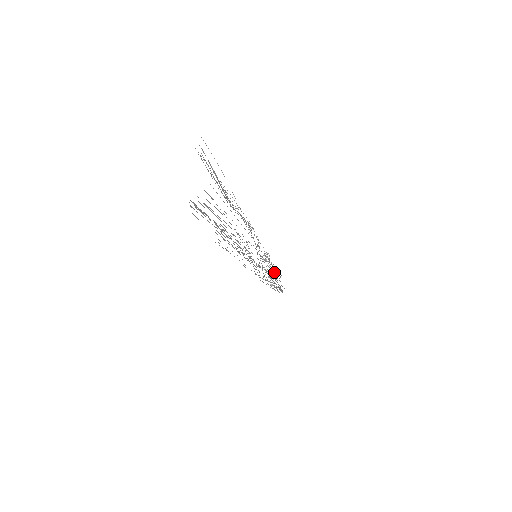
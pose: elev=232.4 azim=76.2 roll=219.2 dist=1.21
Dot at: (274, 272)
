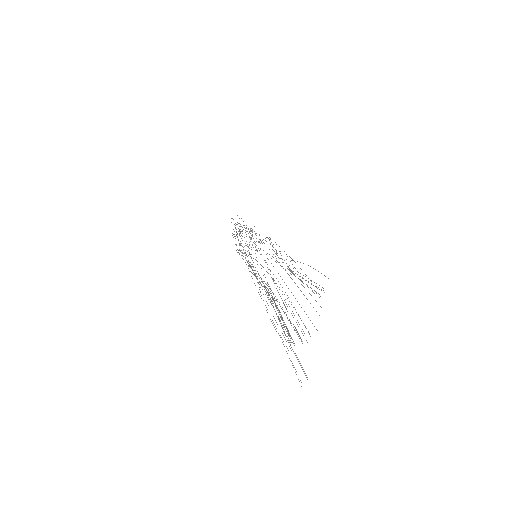
Dot at: occluded
